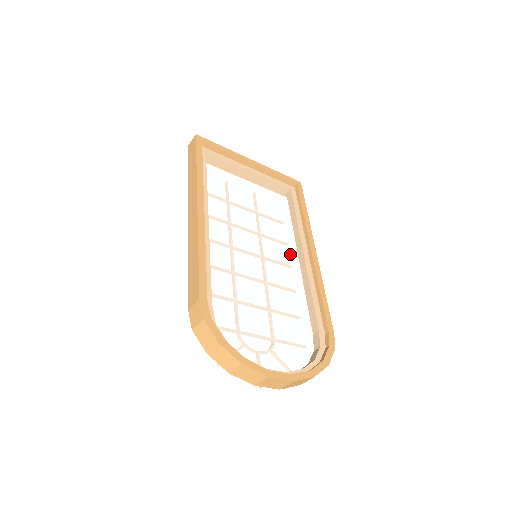
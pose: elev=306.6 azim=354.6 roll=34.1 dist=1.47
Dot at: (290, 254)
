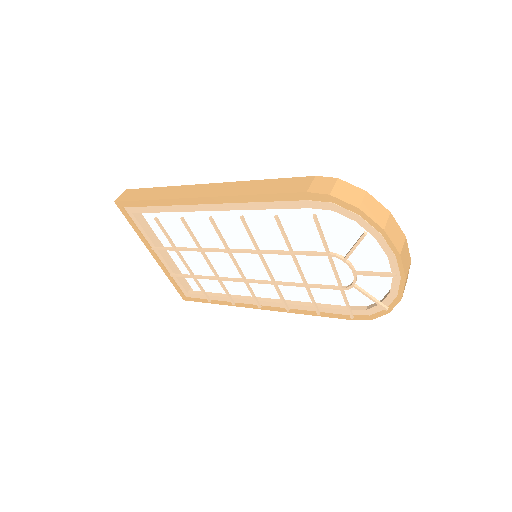
Dot at: (257, 289)
